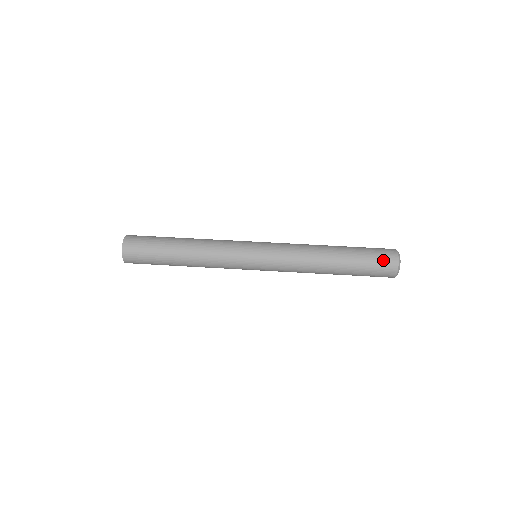
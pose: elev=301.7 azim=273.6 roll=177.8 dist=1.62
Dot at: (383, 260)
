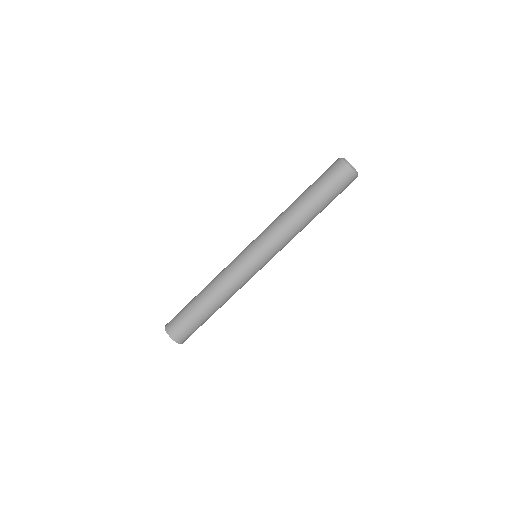
Dot at: (336, 173)
